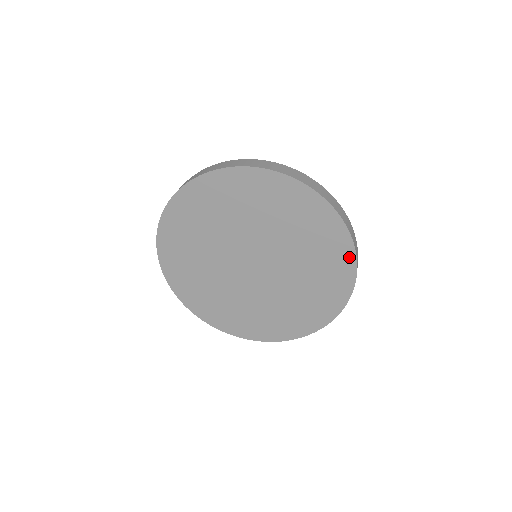
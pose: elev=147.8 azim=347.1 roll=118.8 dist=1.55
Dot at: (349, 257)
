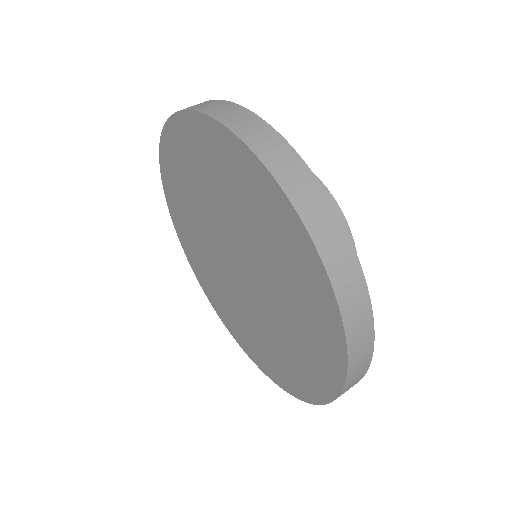
Dot at: (324, 392)
